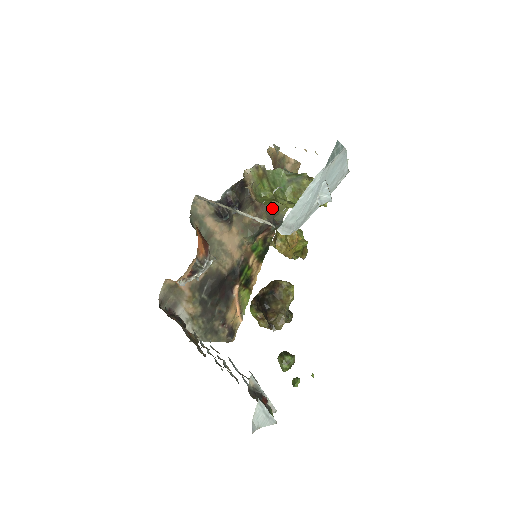
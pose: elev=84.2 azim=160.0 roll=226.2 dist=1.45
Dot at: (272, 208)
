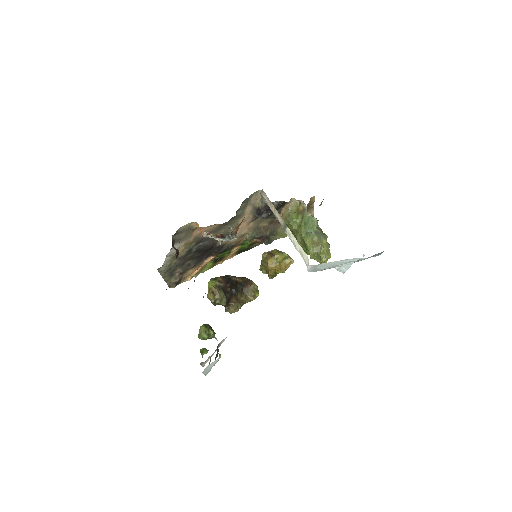
Dot at: (276, 229)
